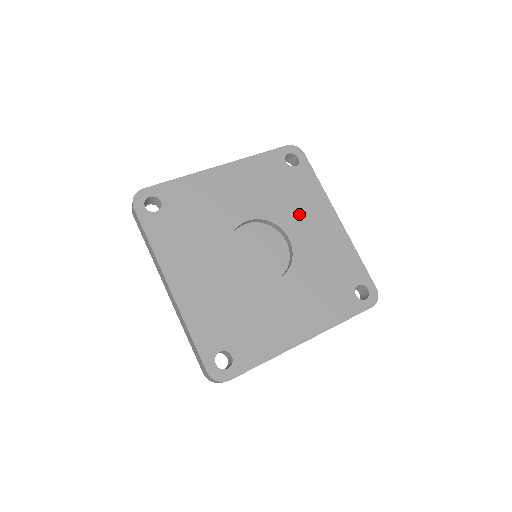
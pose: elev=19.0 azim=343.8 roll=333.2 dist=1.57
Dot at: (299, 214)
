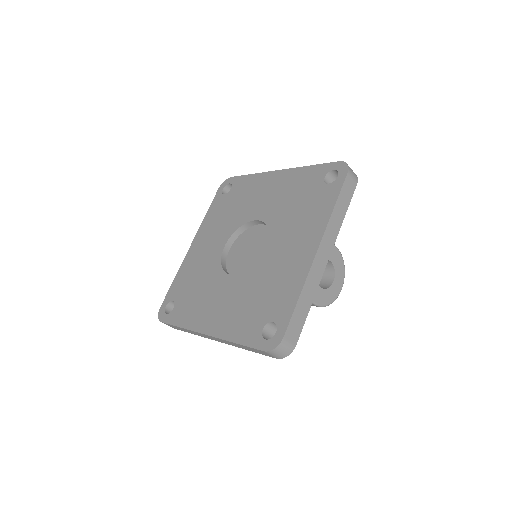
Dot at: (252, 202)
